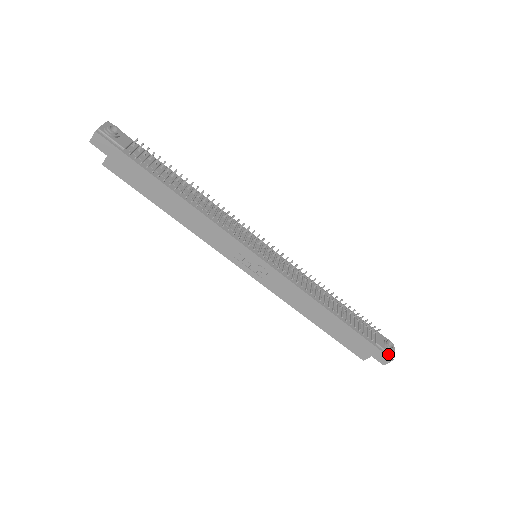
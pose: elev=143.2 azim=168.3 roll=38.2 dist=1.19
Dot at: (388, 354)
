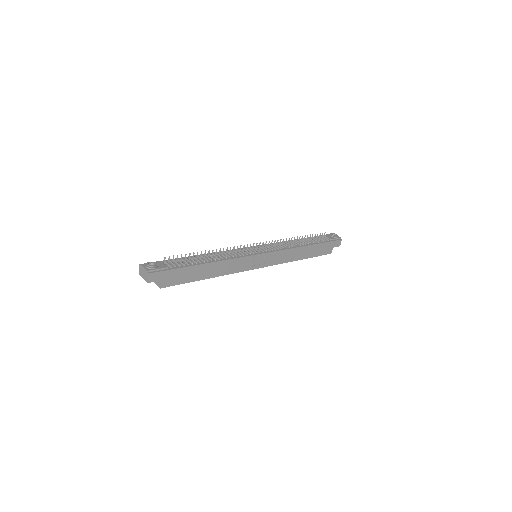
Dot at: (338, 239)
